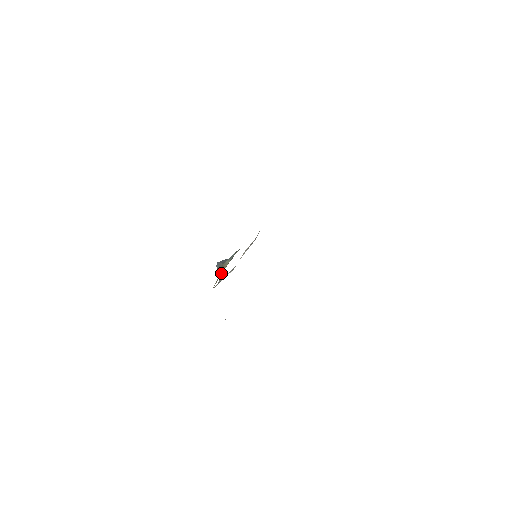
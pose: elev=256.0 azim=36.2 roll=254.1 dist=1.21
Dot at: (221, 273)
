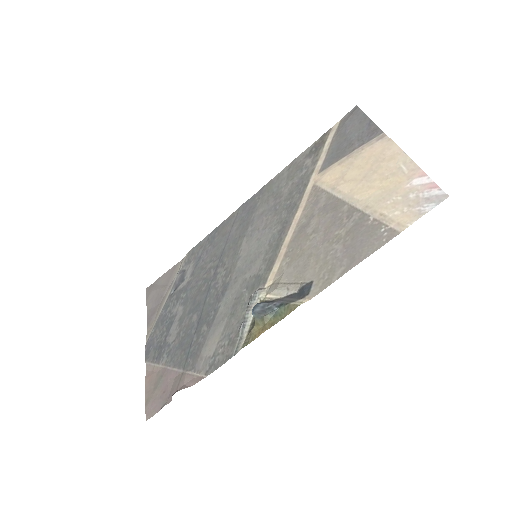
Dot at: (261, 325)
